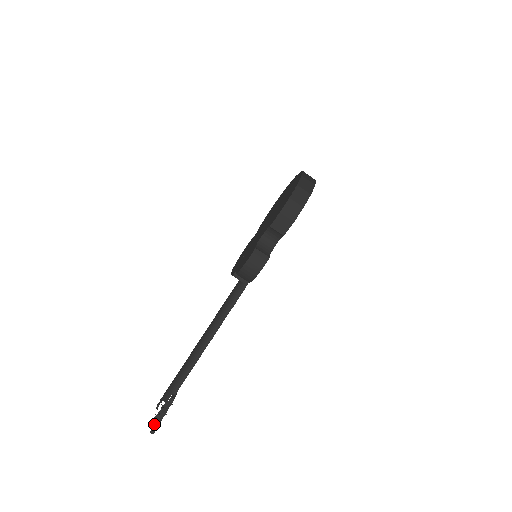
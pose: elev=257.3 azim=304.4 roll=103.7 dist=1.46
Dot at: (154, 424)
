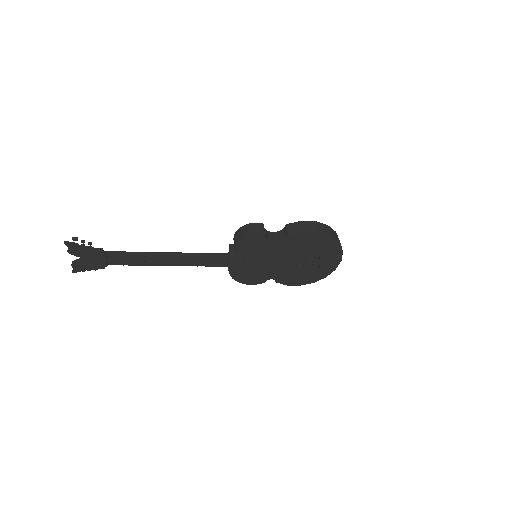
Dot at: (75, 238)
